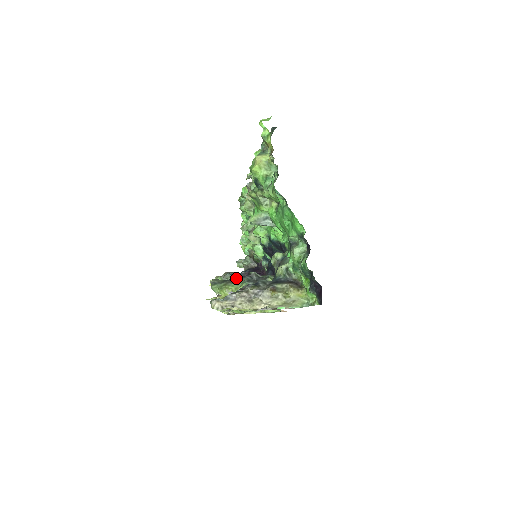
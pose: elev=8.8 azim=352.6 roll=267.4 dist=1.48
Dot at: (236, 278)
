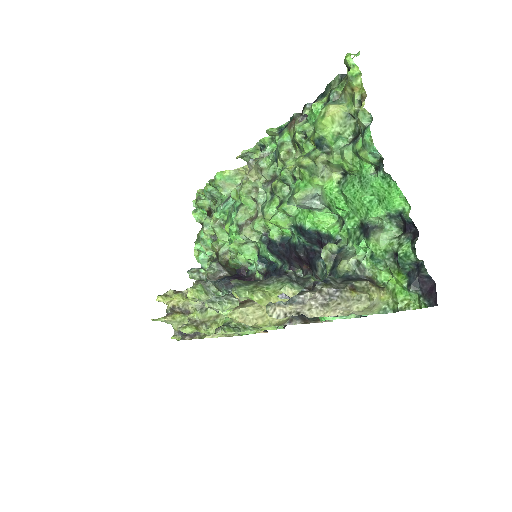
Dot at: (268, 278)
